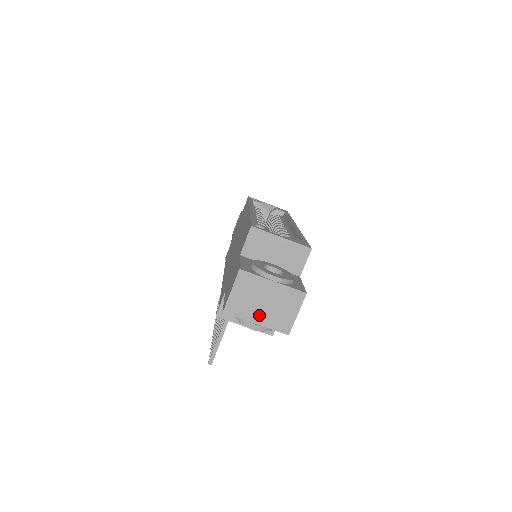
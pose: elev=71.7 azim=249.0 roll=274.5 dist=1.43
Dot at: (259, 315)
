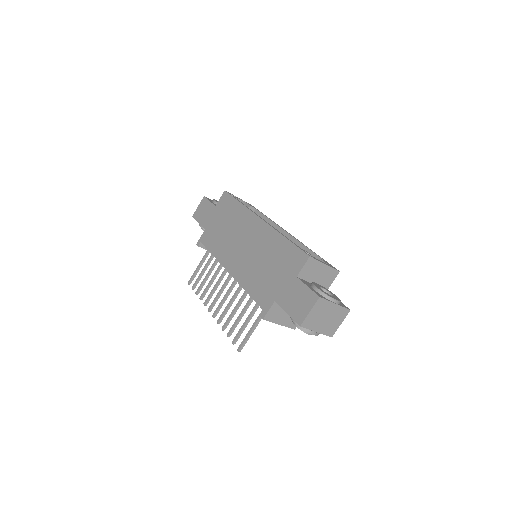
Dot at: (320, 326)
